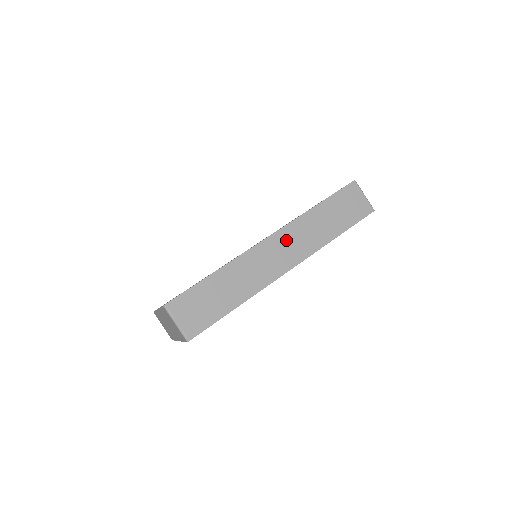
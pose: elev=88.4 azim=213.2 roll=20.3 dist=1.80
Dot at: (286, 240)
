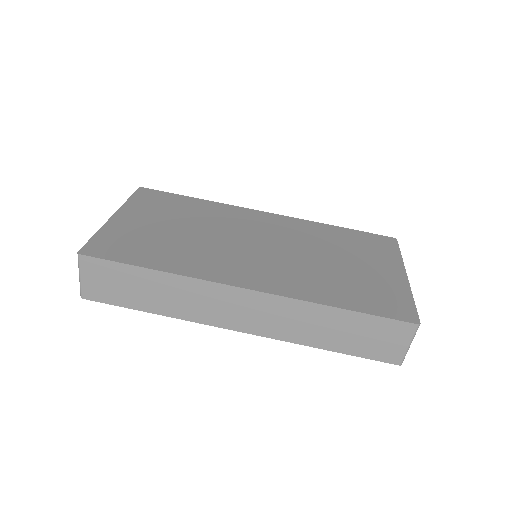
Dot at: (263, 307)
